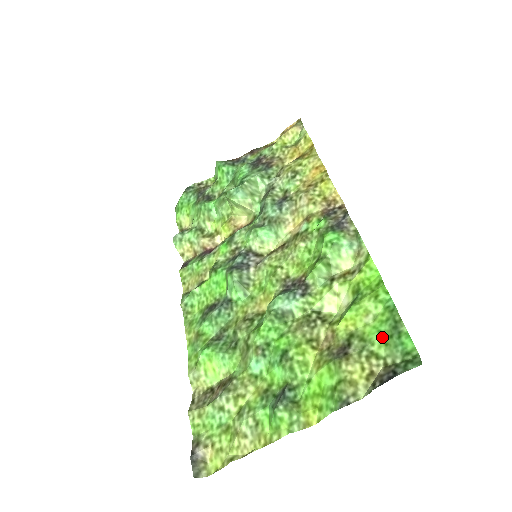
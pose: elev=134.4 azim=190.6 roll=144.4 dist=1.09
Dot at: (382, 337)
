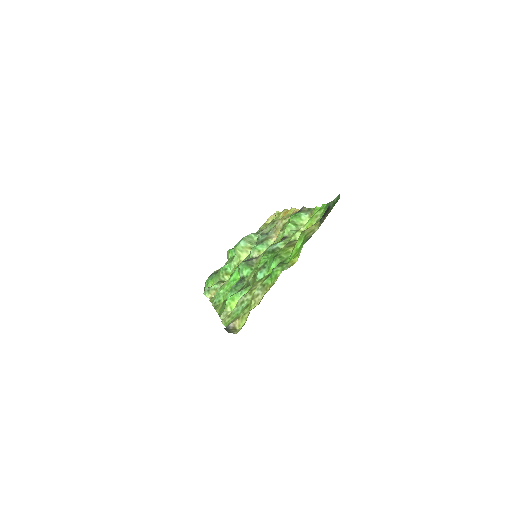
Dot at: occluded
